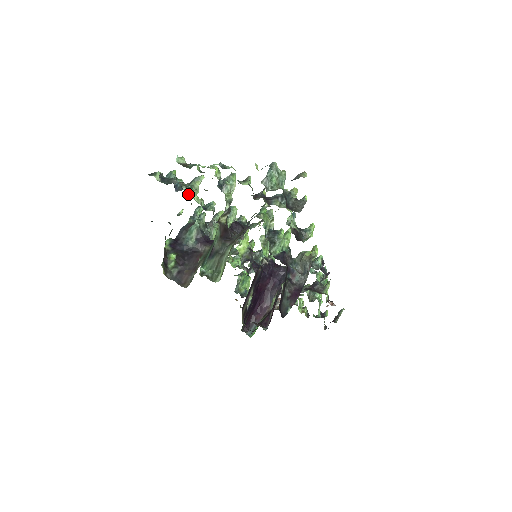
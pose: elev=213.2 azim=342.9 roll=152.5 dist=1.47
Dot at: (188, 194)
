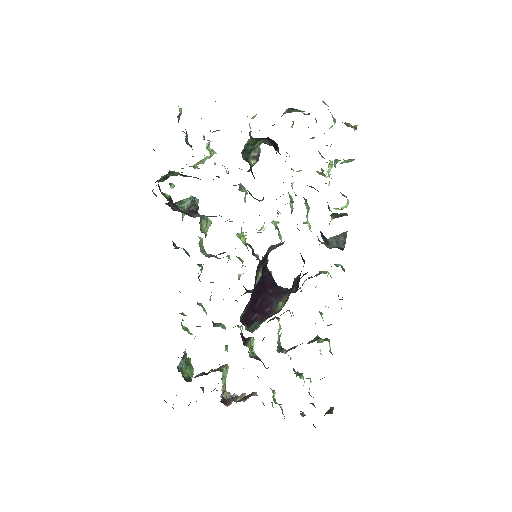
Dot at: (207, 140)
